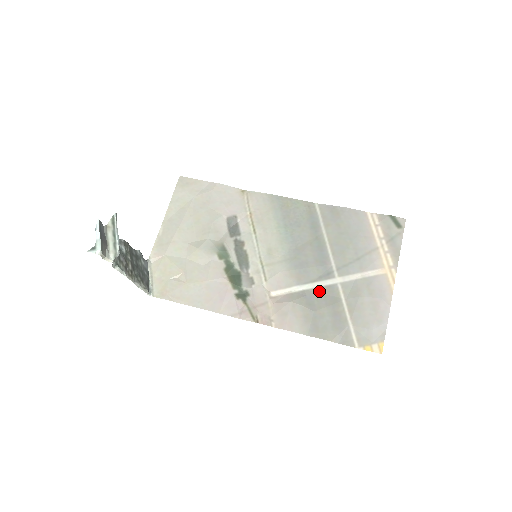
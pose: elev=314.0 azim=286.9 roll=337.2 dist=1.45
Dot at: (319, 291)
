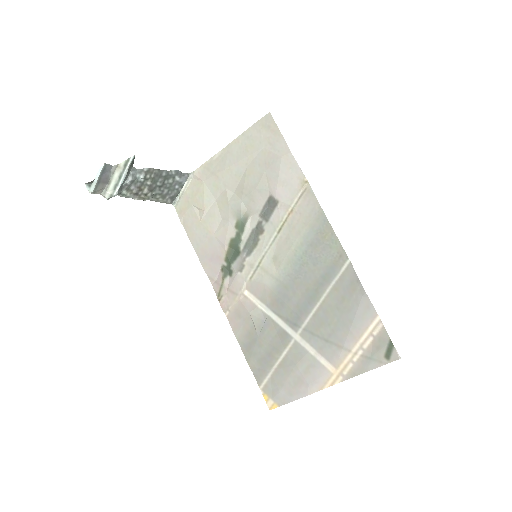
Dot at: (276, 328)
